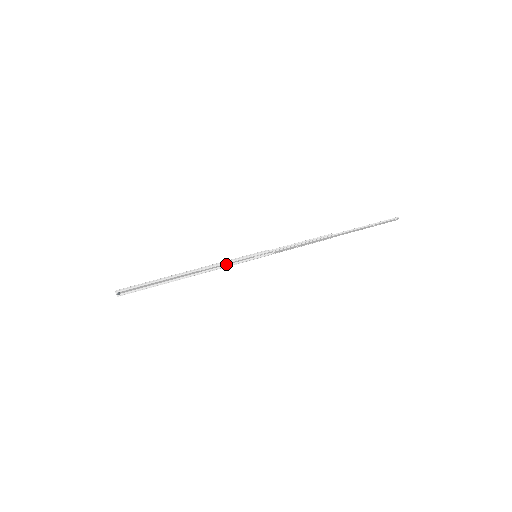
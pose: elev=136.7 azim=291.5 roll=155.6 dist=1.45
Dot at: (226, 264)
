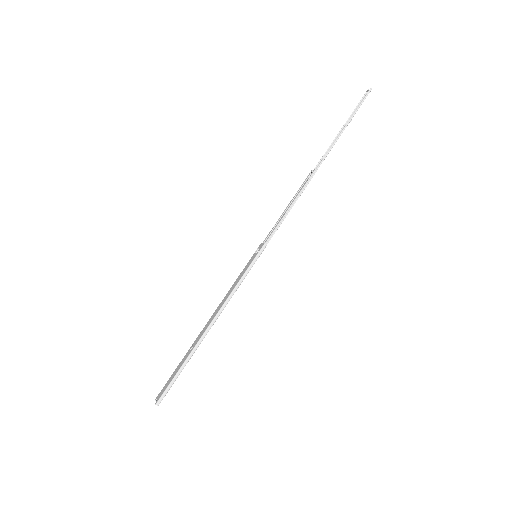
Dot at: (233, 288)
